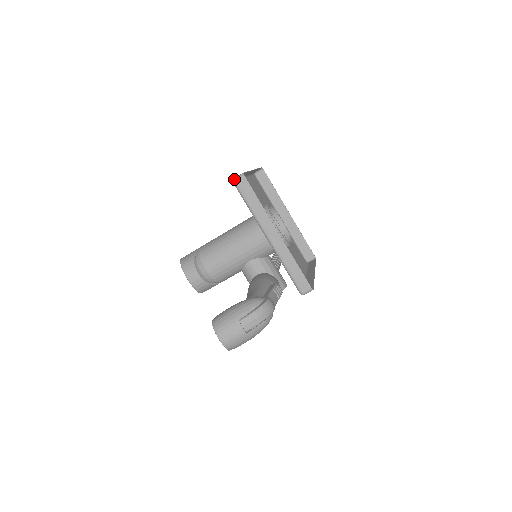
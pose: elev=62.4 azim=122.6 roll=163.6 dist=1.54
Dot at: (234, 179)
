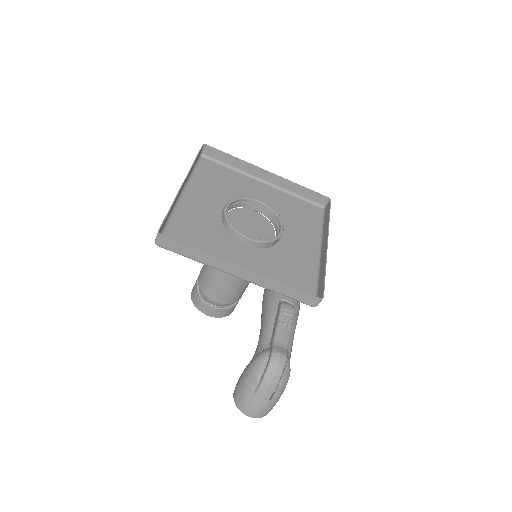
Dot at: (155, 243)
